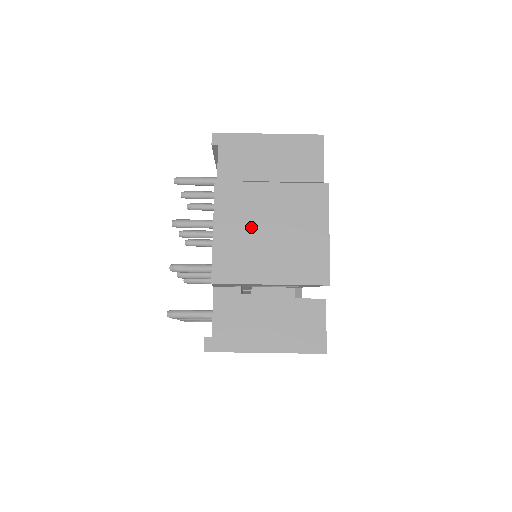
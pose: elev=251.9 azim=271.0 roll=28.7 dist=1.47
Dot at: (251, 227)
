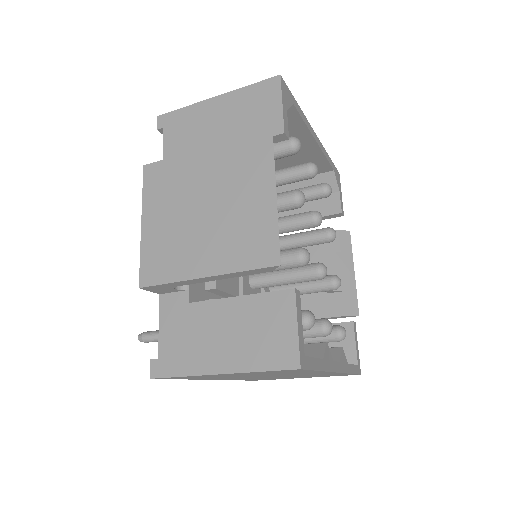
Dot at: (181, 209)
